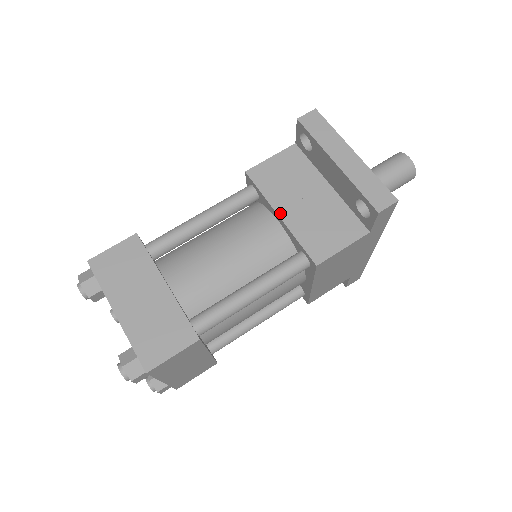
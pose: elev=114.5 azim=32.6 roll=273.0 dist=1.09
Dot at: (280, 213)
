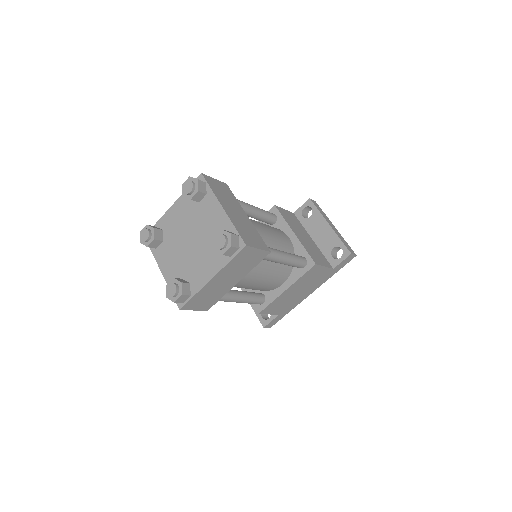
Dot at: (295, 232)
